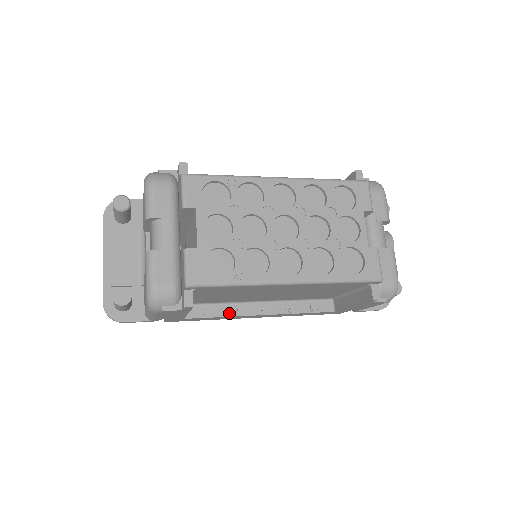
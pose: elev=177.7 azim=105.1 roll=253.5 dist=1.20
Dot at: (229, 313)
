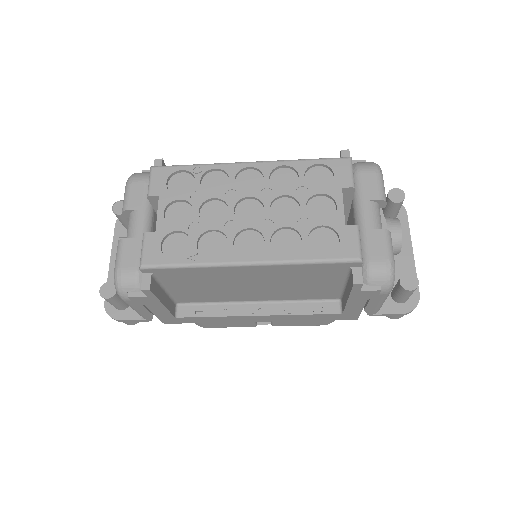
Dot at: (222, 313)
